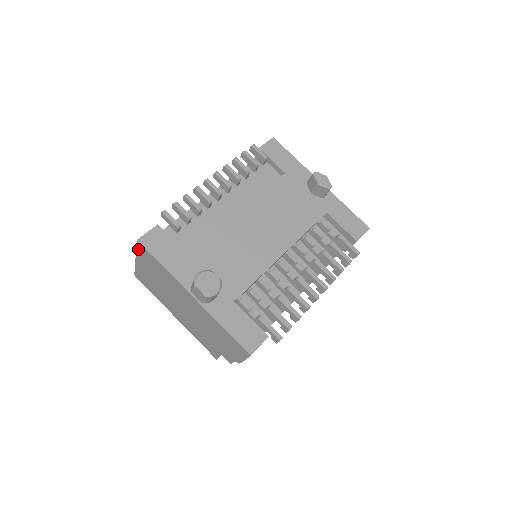
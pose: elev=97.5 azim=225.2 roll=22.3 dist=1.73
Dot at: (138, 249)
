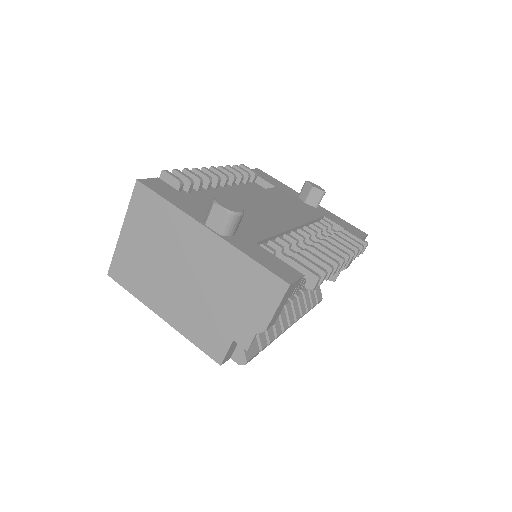
Dot at: (133, 200)
